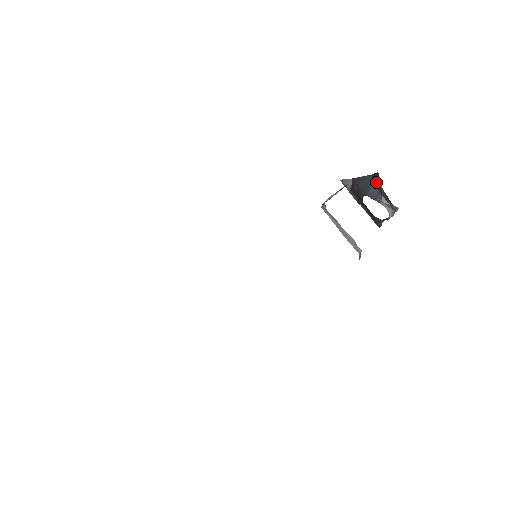
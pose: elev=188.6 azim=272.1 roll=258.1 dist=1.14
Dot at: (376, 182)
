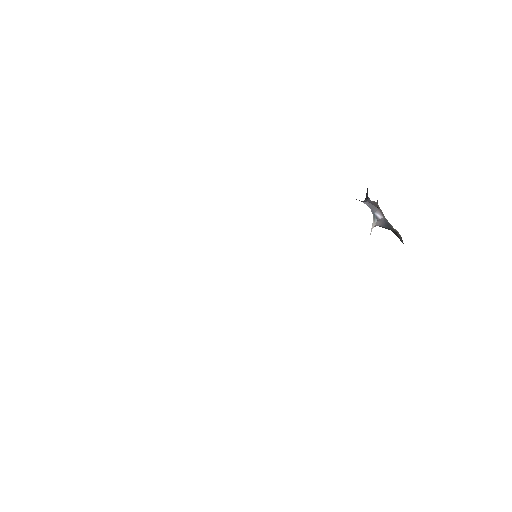
Dot at: occluded
